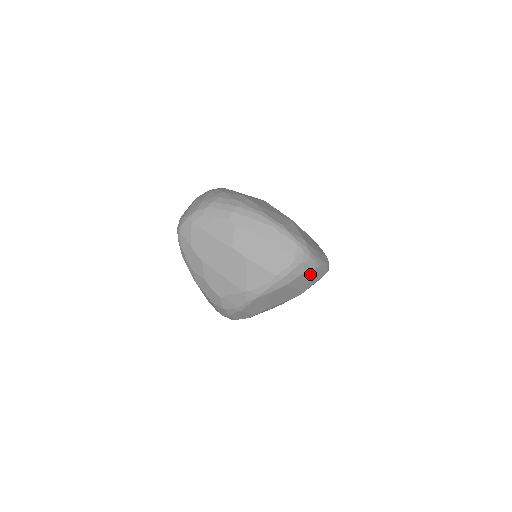
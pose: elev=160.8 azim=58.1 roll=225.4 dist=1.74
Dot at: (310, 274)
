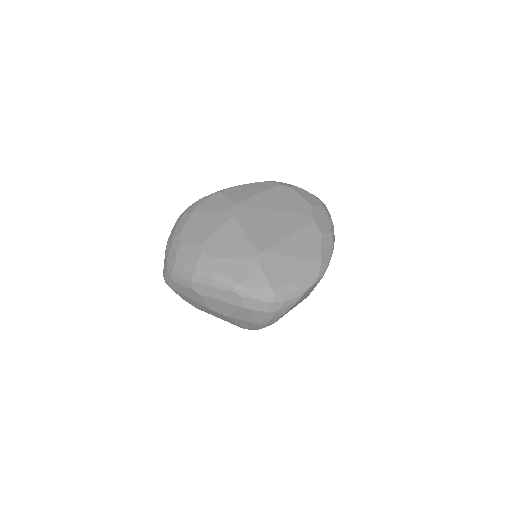
Dot at: (296, 303)
